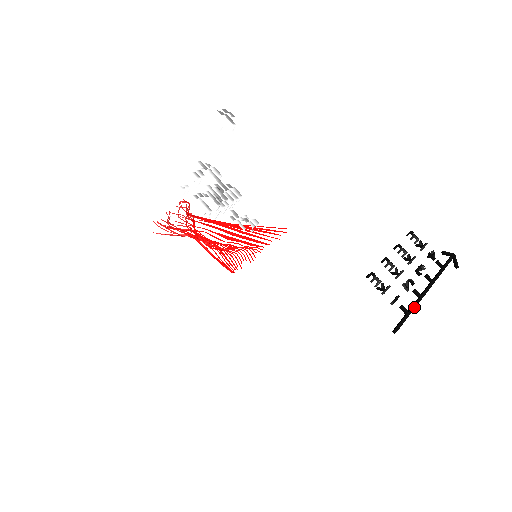
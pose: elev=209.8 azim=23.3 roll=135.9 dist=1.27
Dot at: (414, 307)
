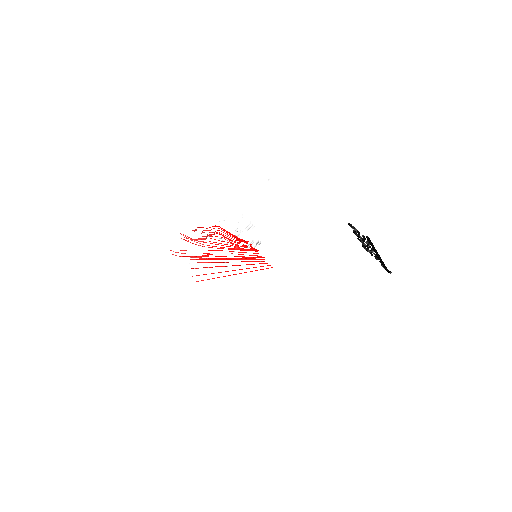
Dot at: (374, 247)
